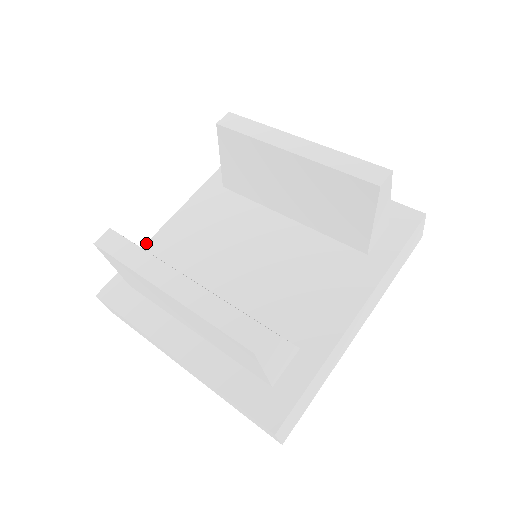
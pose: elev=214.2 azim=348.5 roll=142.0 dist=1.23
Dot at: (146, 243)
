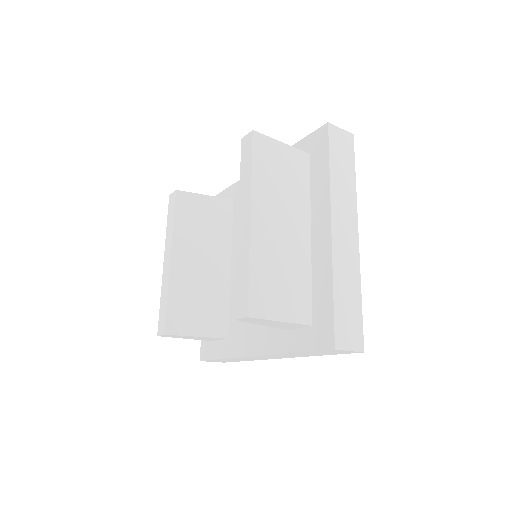
Dot at: (237, 181)
